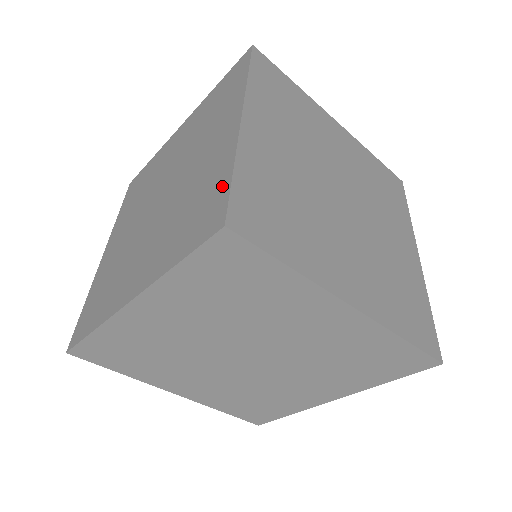
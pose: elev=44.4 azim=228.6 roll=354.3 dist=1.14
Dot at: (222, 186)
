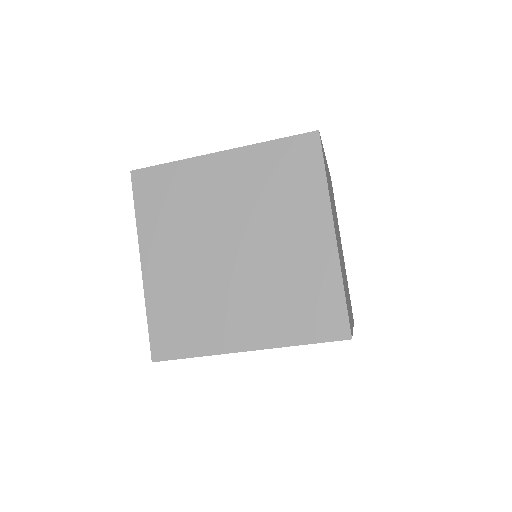
Dot at: occluded
